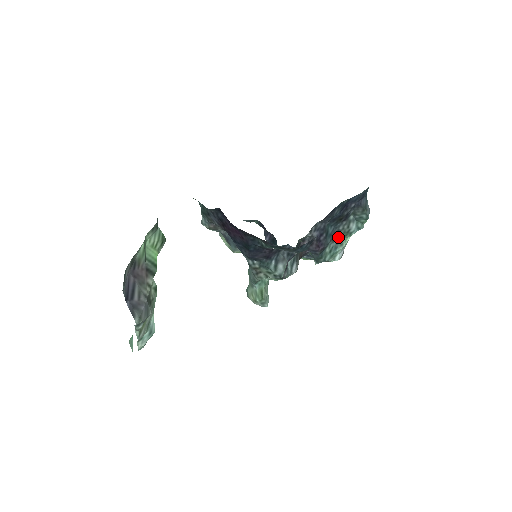
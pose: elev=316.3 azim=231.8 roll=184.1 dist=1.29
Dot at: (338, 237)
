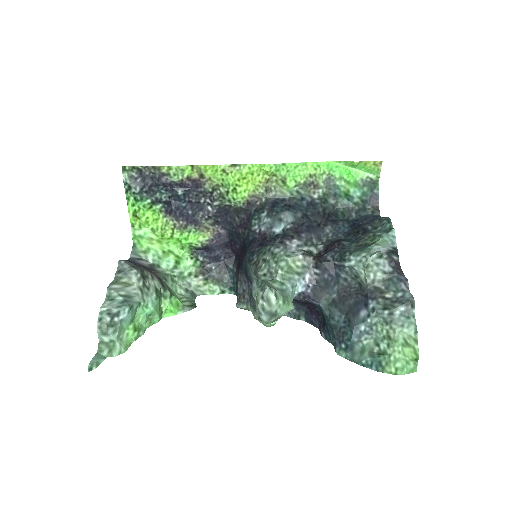
Dot at: (366, 244)
